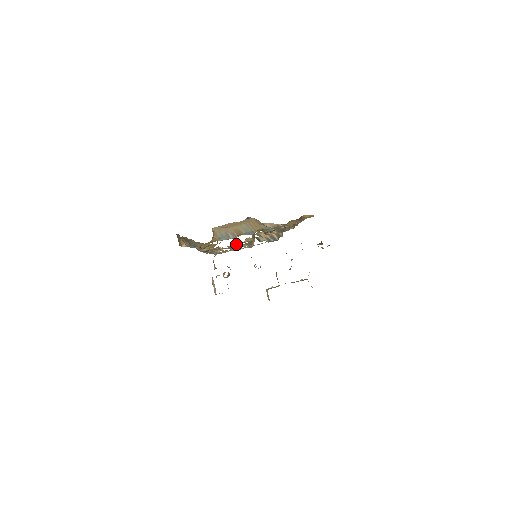
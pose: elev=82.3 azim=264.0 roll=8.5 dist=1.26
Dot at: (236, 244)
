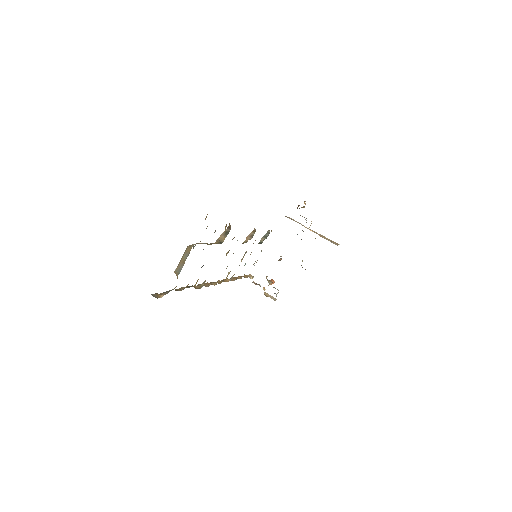
Dot at: occluded
